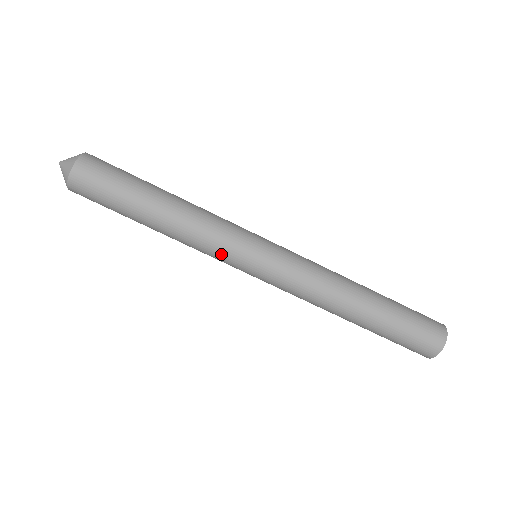
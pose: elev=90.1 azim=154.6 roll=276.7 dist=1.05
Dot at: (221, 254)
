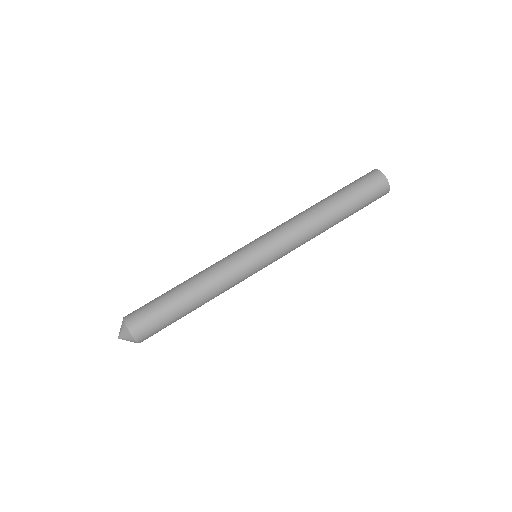
Dot at: occluded
